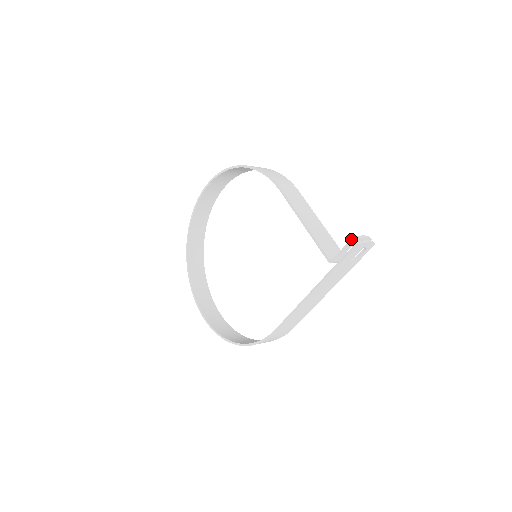
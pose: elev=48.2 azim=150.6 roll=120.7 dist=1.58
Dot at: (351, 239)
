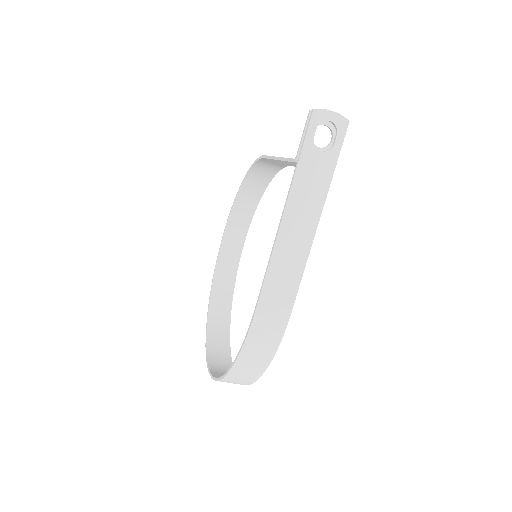
Dot at: (308, 113)
